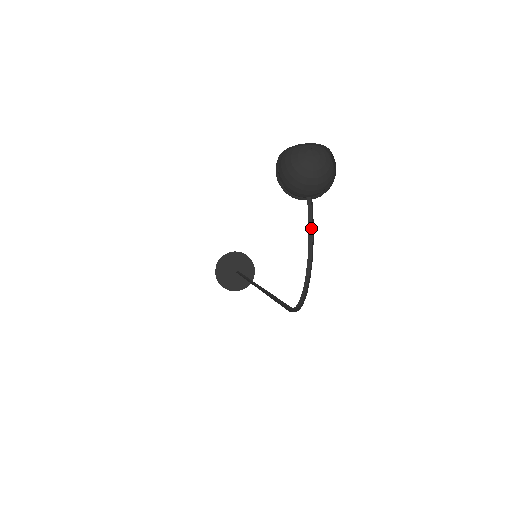
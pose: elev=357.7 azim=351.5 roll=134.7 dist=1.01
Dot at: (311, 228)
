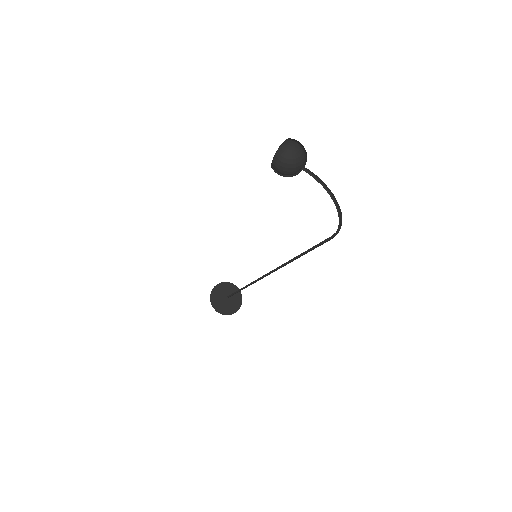
Dot at: (318, 180)
